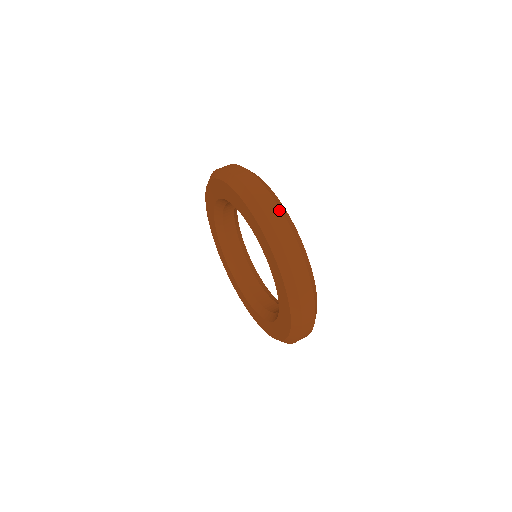
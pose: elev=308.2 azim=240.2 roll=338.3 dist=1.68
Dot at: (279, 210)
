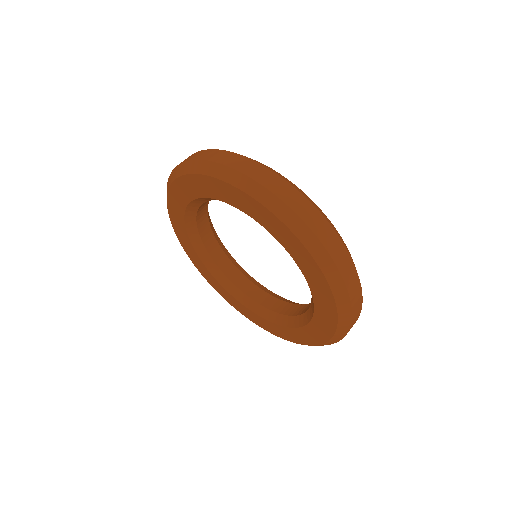
Dot at: (342, 245)
